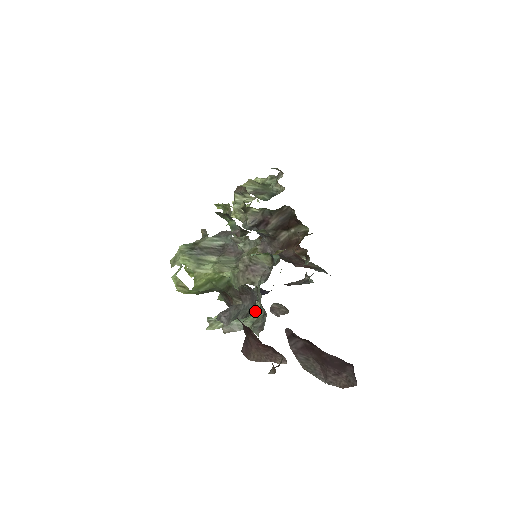
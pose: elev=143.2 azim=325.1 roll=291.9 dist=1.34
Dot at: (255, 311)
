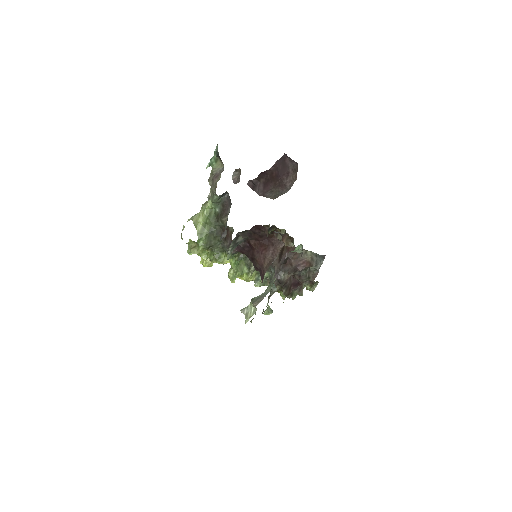
Dot at: occluded
